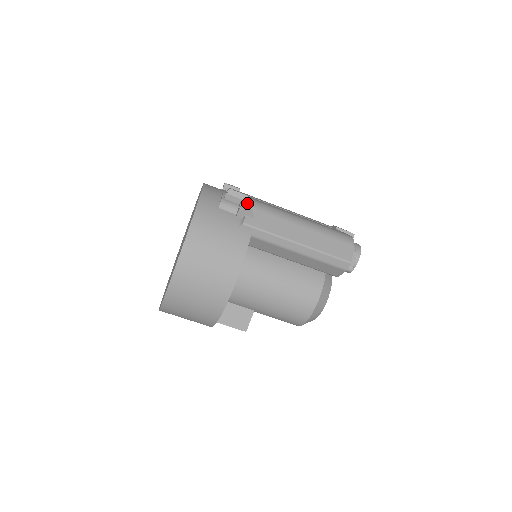
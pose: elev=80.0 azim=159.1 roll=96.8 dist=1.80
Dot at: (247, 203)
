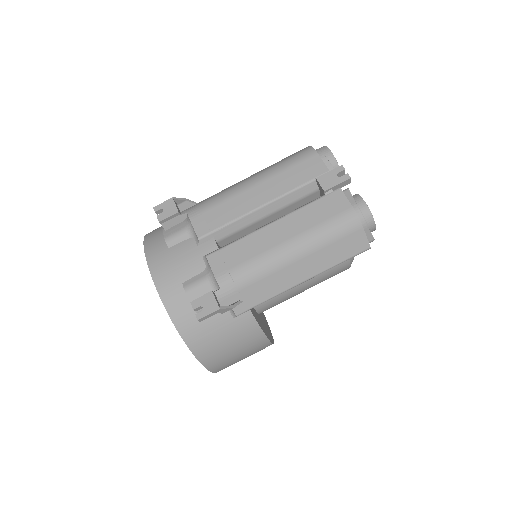
Dot at: (225, 310)
